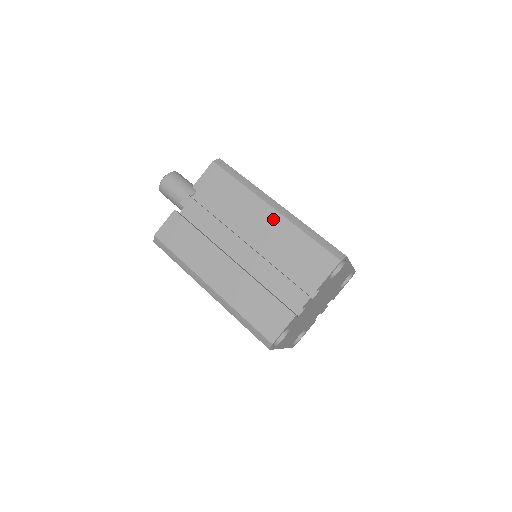
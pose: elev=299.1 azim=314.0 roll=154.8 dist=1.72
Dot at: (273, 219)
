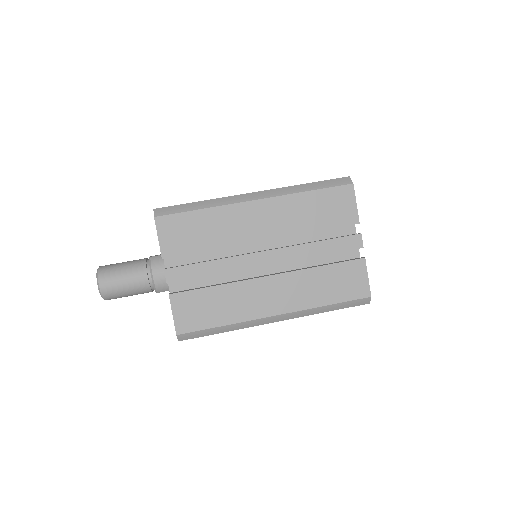
Dot at: (267, 208)
